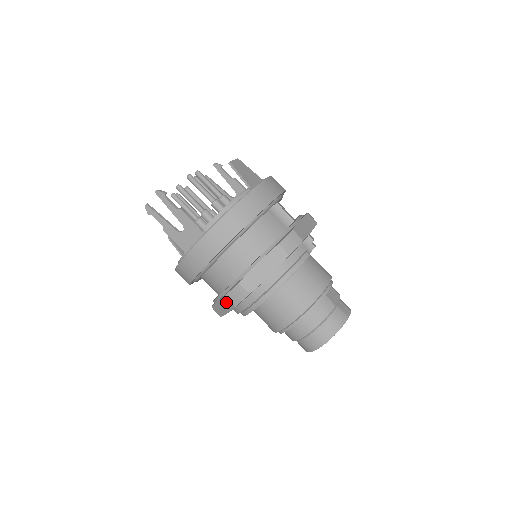
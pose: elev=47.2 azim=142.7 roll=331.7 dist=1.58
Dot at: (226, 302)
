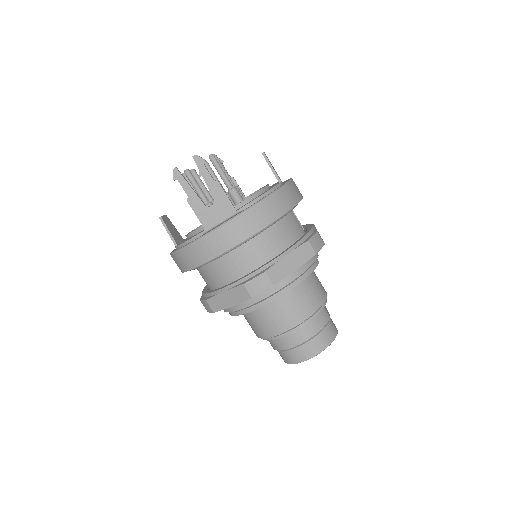
Dot at: (240, 292)
